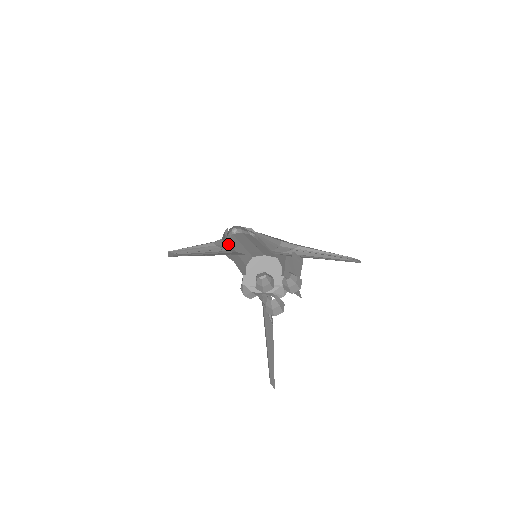
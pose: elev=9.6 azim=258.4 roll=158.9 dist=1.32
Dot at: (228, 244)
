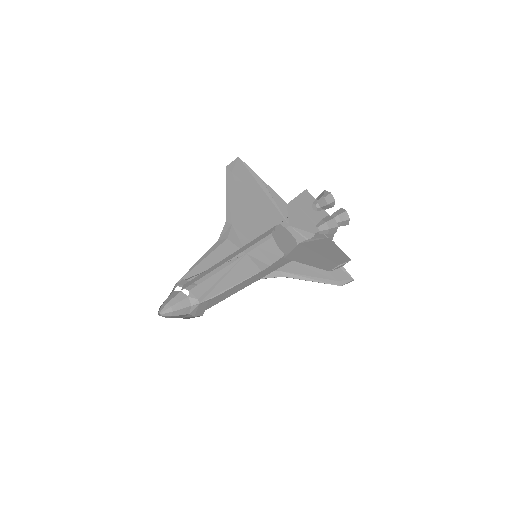
Dot at: occluded
